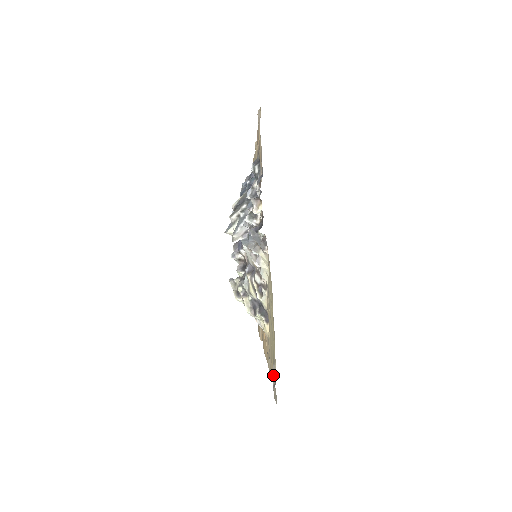
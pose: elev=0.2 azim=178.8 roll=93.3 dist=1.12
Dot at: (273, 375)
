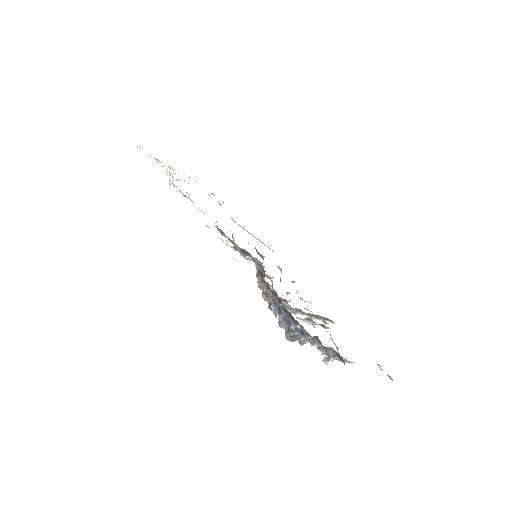
Dot at: (378, 364)
